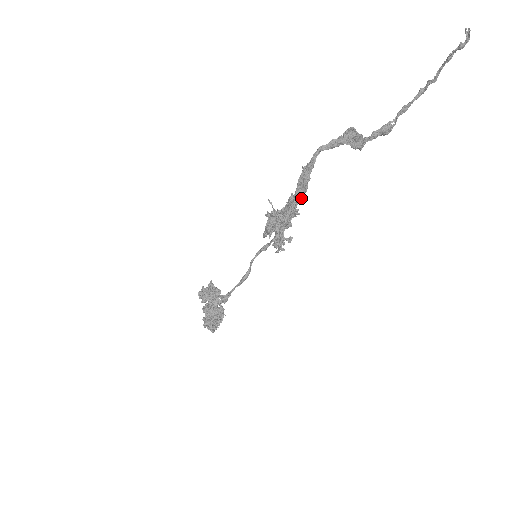
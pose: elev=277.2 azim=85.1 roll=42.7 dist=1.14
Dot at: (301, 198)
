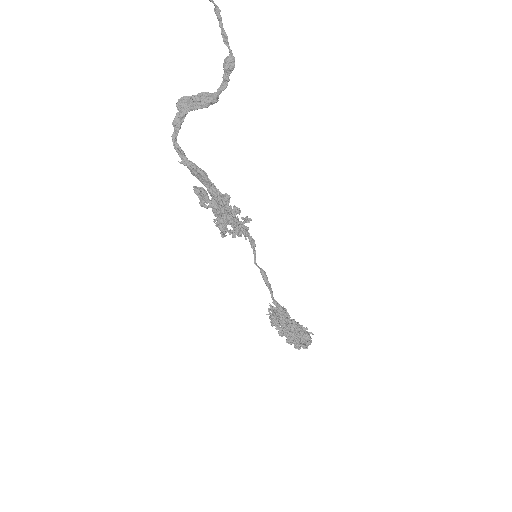
Dot at: (209, 183)
